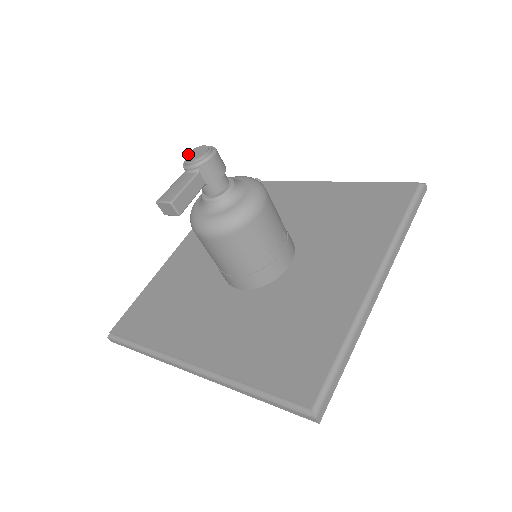
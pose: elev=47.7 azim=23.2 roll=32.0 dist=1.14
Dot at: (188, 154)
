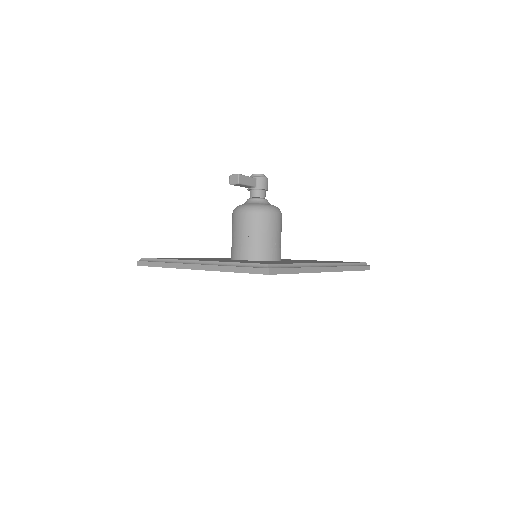
Dot at: occluded
